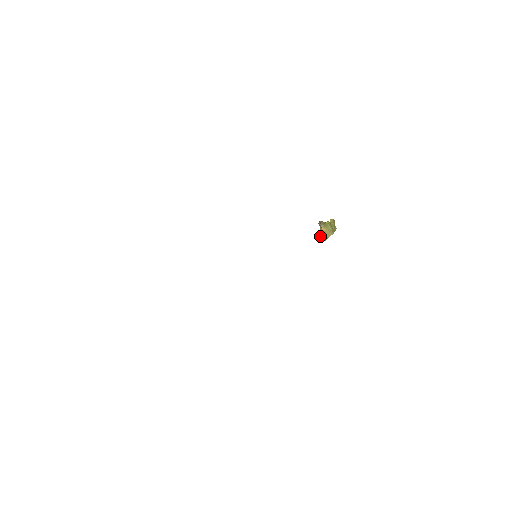
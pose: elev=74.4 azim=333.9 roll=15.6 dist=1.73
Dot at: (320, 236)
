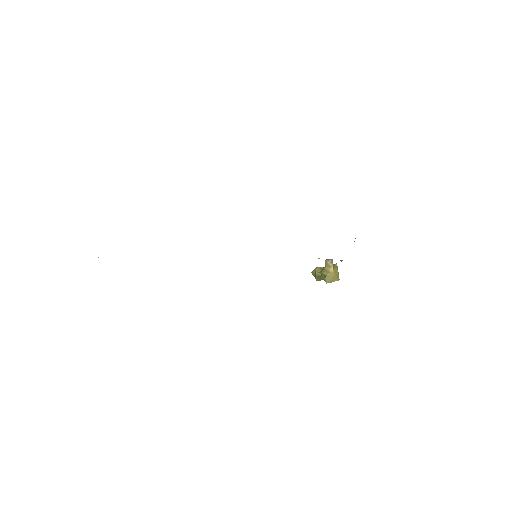
Dot at: (322, 274)
